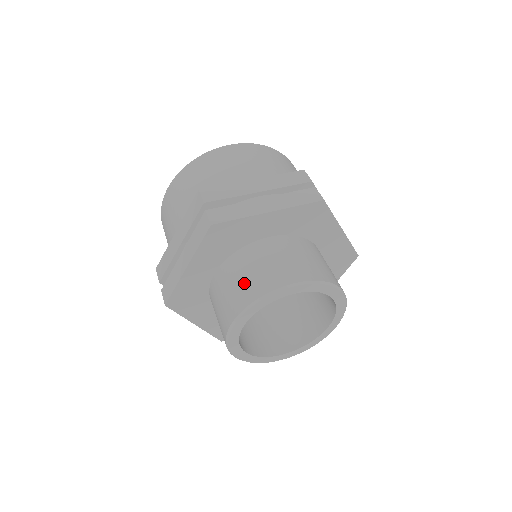
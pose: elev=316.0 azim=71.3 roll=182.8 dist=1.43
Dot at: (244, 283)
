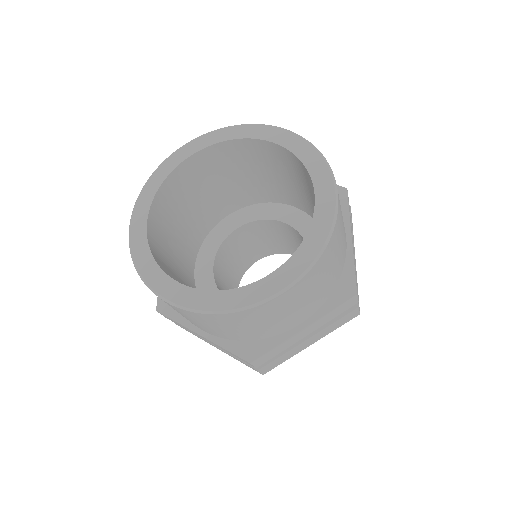
Dot at: occluded
